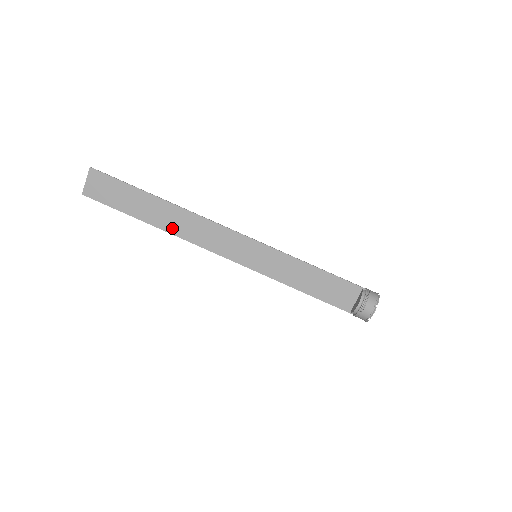
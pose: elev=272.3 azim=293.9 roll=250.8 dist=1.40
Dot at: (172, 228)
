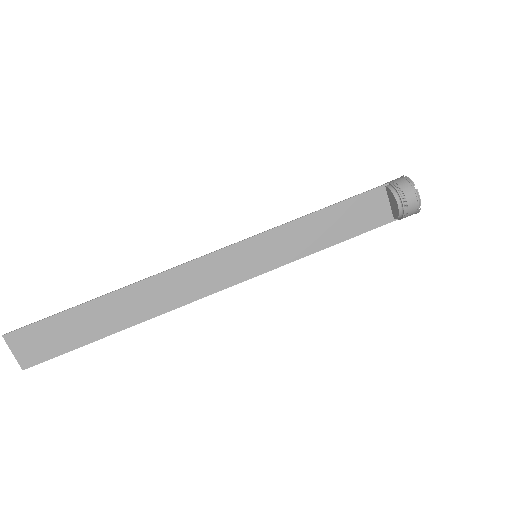
Dot at: (148, 312)
